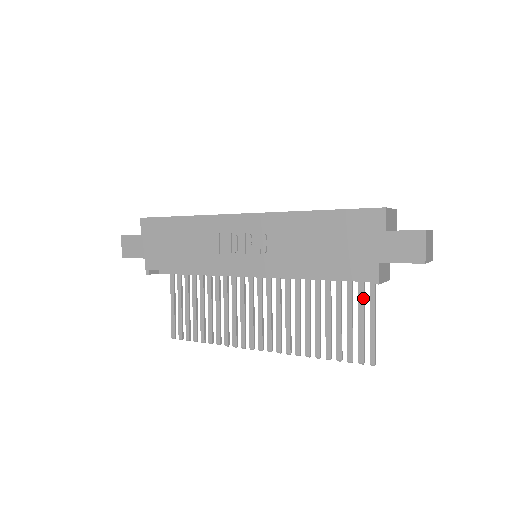
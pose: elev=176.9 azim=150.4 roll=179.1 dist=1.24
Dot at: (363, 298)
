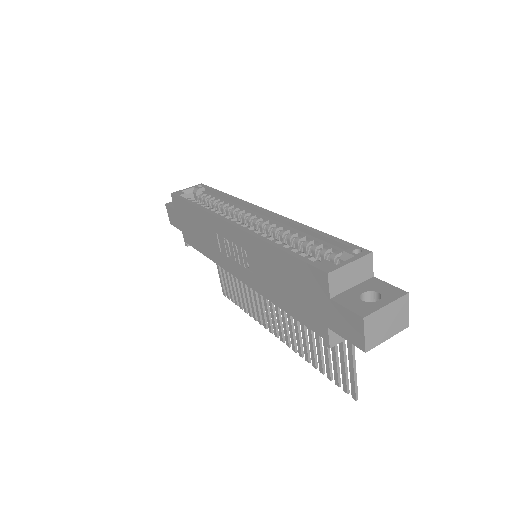
Dot at: occluded
